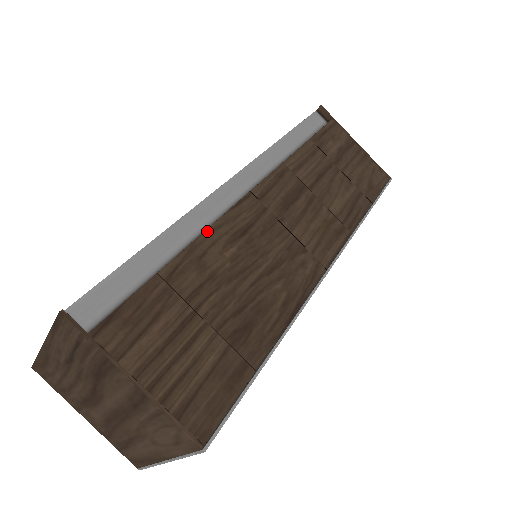
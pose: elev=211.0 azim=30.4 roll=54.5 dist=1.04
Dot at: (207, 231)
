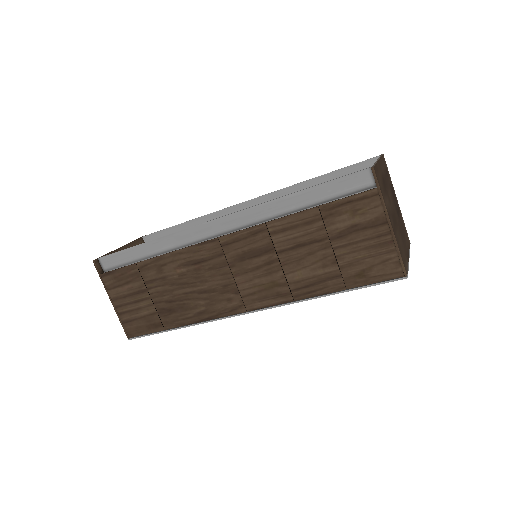
Dot at: (172, 253)
